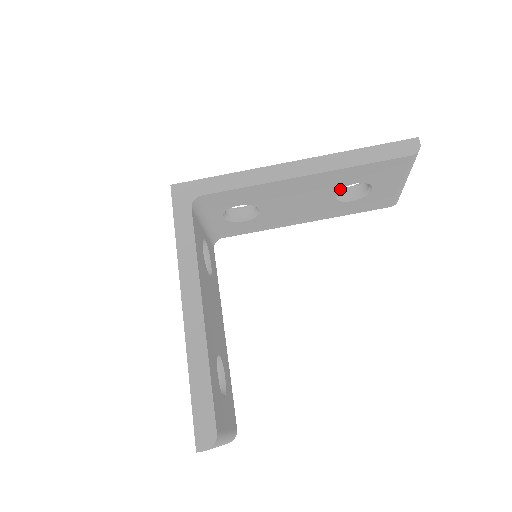
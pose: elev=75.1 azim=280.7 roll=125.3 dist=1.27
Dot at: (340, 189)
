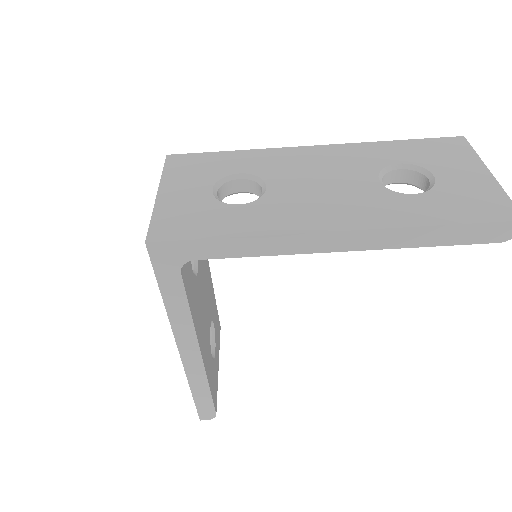
Dot at: occluded
